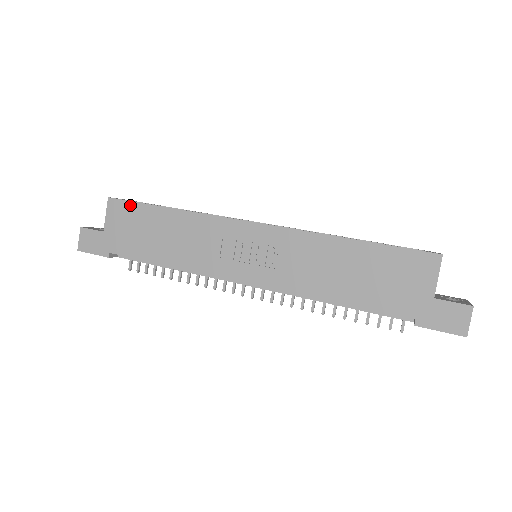
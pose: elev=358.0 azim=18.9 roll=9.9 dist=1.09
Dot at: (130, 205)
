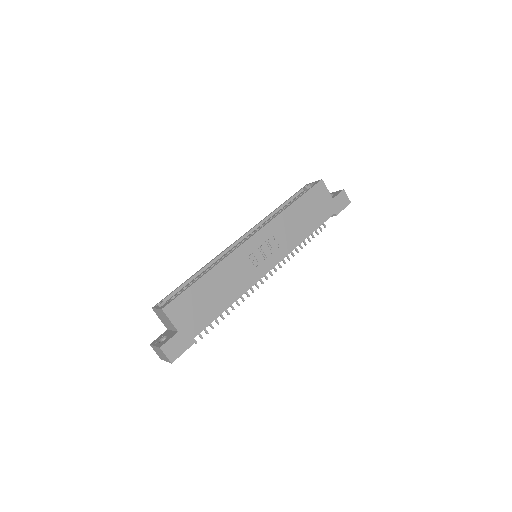
Dot at: (181, 298)
